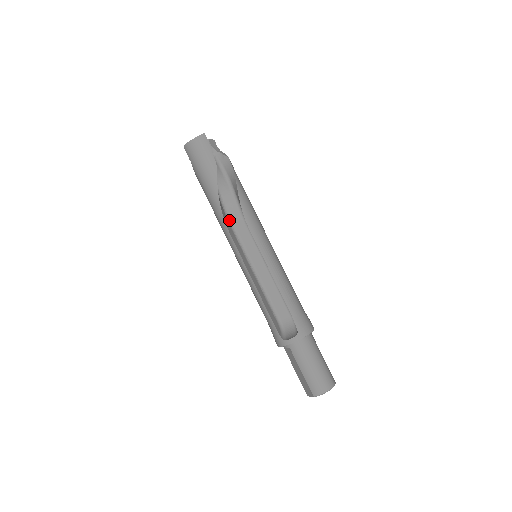
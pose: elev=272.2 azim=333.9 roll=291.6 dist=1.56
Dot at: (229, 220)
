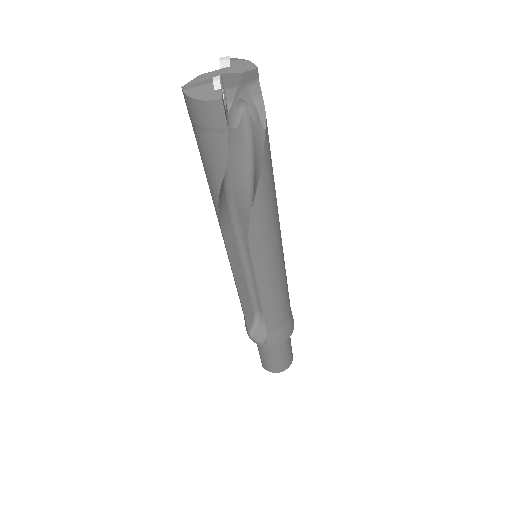
Dot at: (232, 211)
